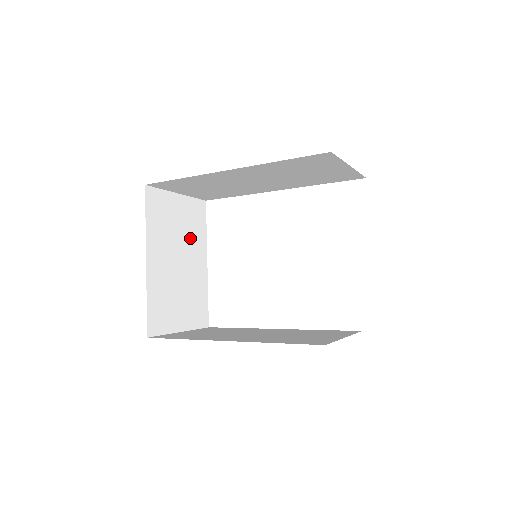
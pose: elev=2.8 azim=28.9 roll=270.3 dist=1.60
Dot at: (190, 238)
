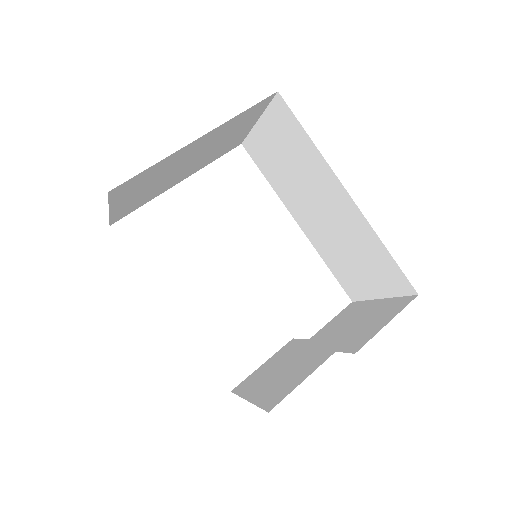
Dot at: (210, 155)
